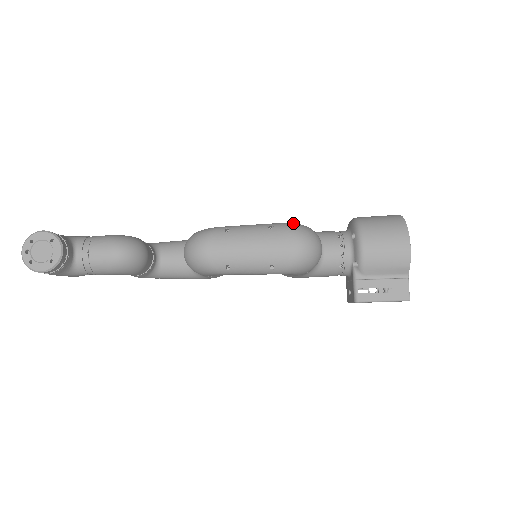
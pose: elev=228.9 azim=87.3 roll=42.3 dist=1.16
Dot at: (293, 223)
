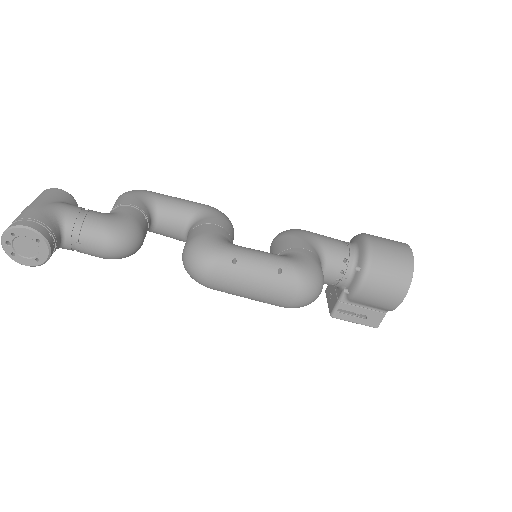
Dot at: (304, 267)
